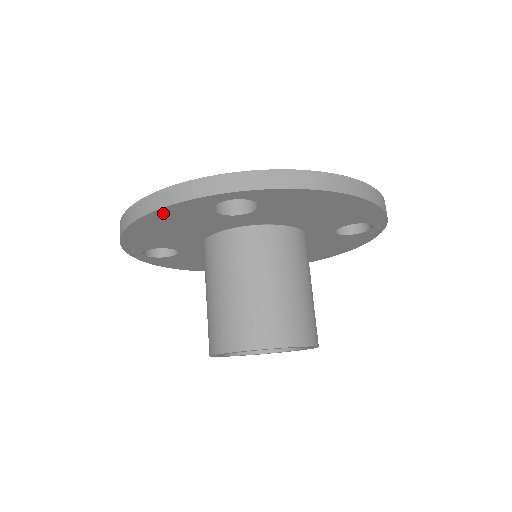
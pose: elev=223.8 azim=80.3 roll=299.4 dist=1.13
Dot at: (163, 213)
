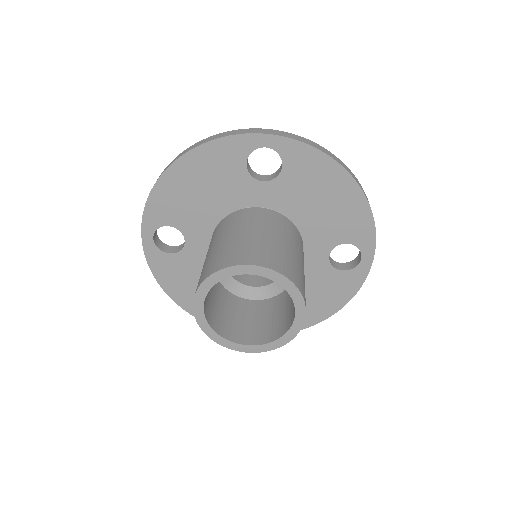
Dot at: (207, 151)
